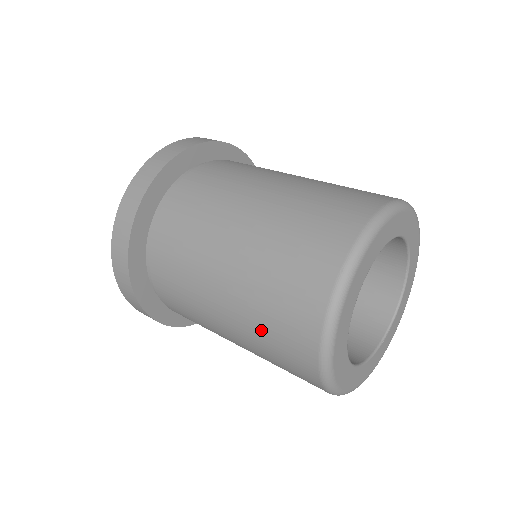
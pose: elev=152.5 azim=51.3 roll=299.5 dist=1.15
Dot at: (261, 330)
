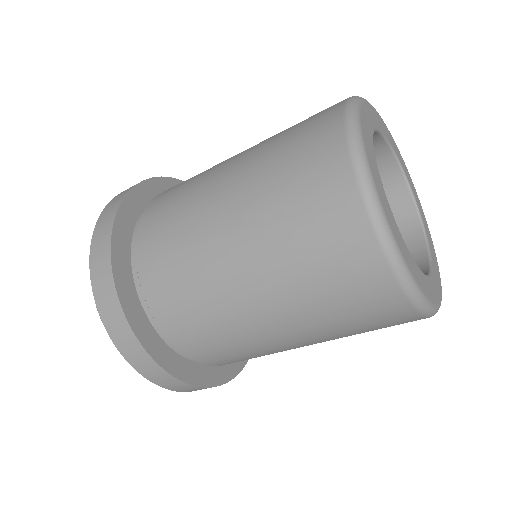
Dot at: (303, 273)
